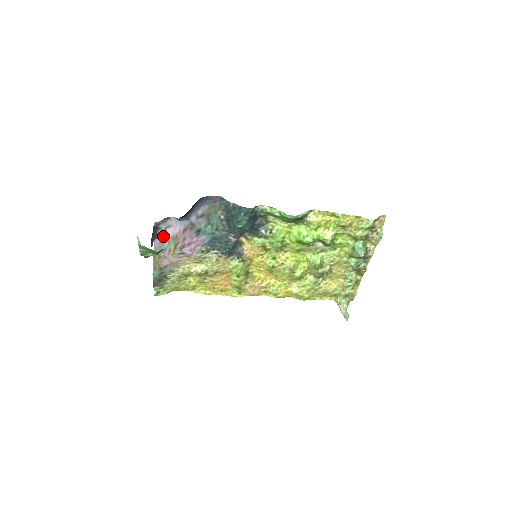
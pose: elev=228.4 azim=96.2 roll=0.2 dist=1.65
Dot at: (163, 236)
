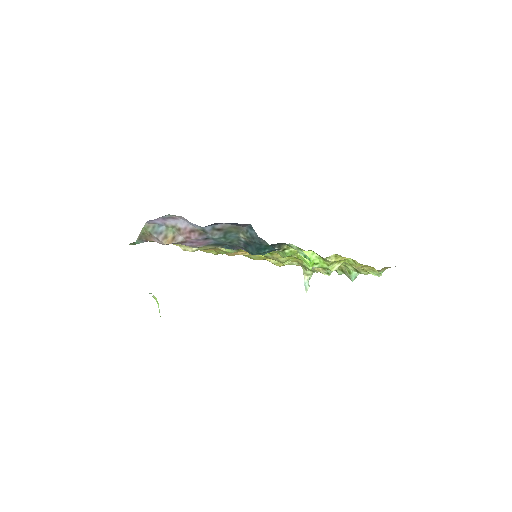
Dot at: (162, 221)
